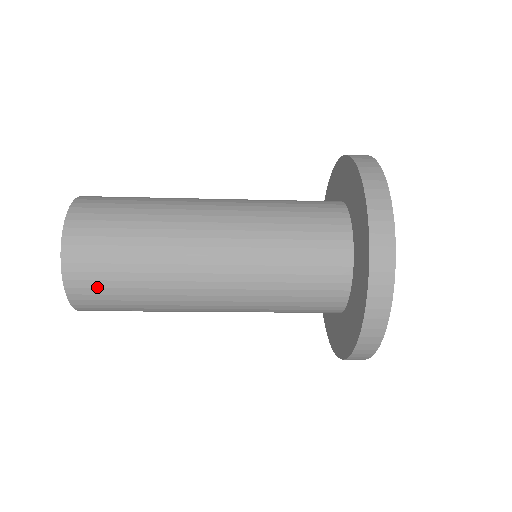
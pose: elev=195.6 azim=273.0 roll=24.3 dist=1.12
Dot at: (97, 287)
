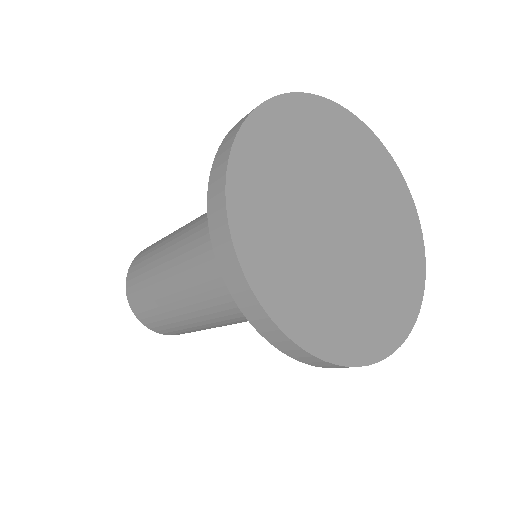
Dot at: (137, 269)
